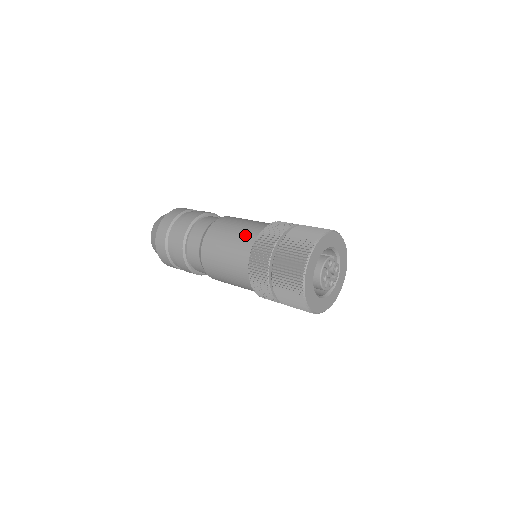
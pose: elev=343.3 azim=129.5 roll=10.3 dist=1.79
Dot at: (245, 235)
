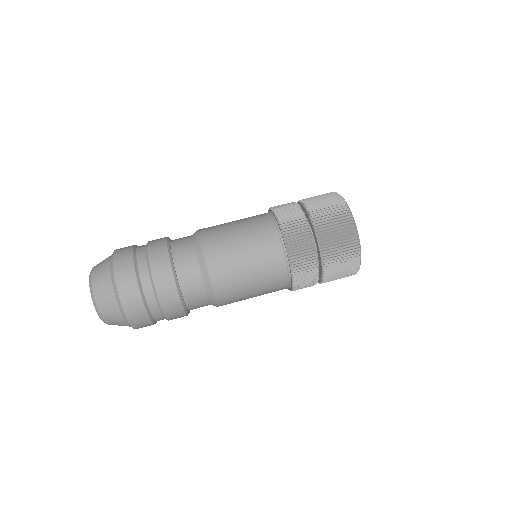
Dot at: (273, 291)
